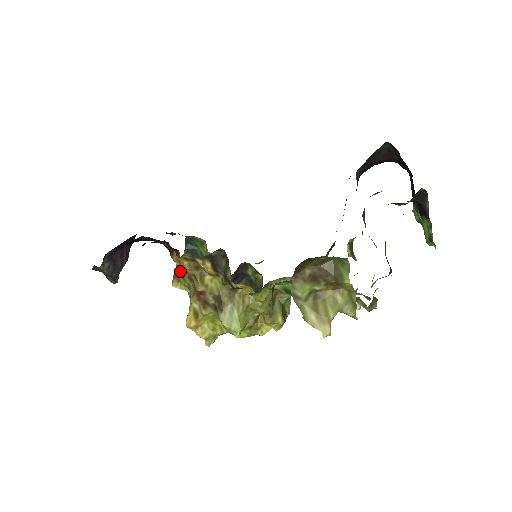
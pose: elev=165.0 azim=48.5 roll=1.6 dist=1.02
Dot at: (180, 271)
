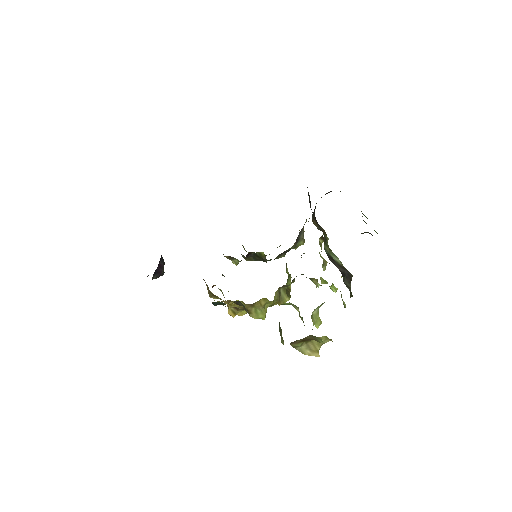
Dot at: (212, 294)
